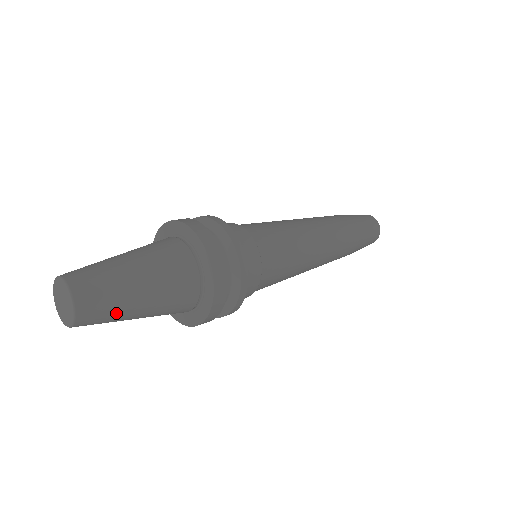
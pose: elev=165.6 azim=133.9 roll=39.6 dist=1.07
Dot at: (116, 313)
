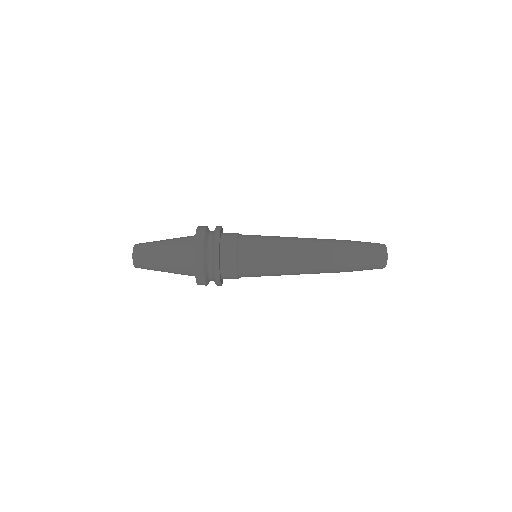
Dot at: (152, 267)
